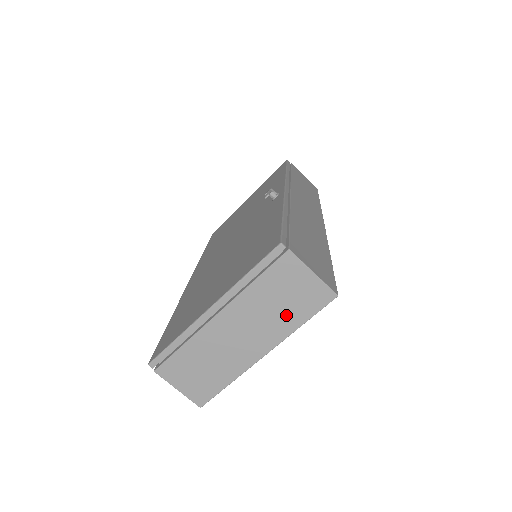
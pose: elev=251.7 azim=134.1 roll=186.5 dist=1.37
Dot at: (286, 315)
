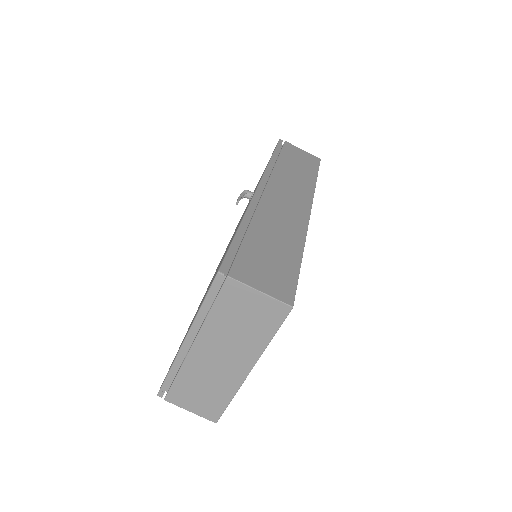
Dot at: (252, 334)
